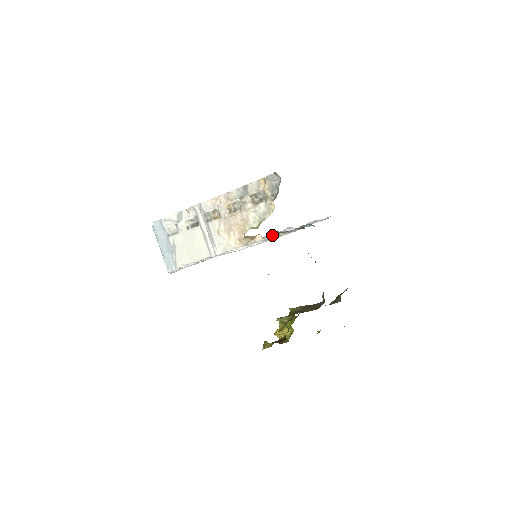
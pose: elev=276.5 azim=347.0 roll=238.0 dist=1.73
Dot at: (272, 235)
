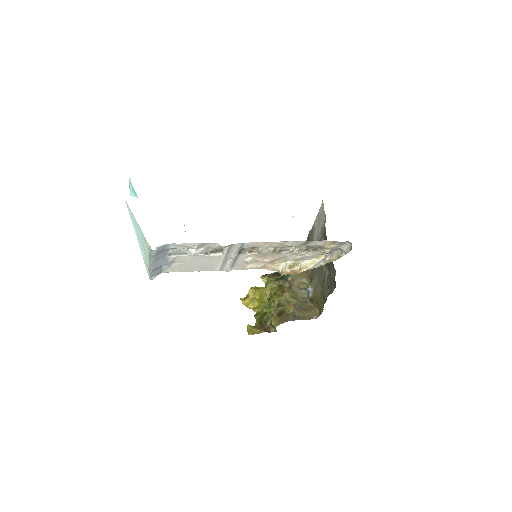
Dot at: occluded
